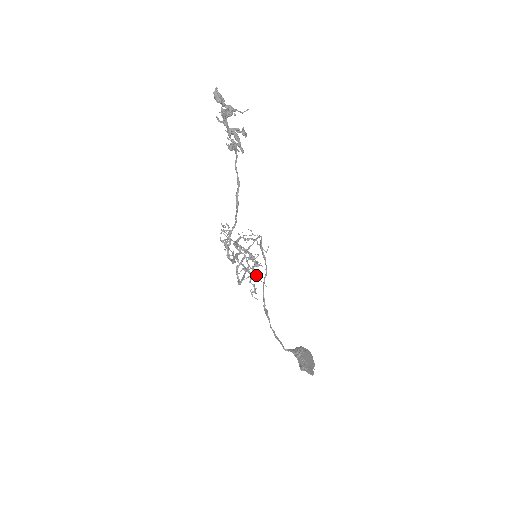
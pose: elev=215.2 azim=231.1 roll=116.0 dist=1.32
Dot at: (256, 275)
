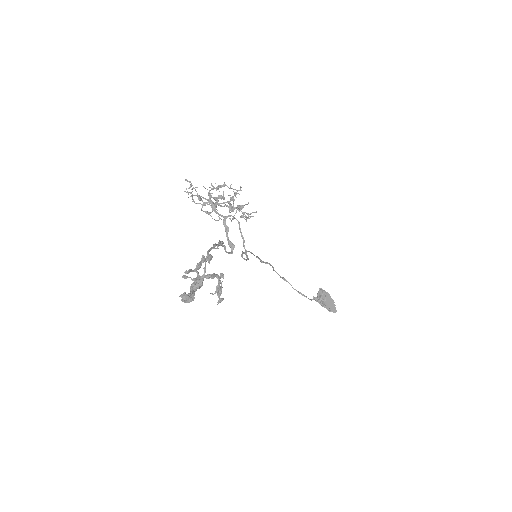
Dot at: (244, 213)
